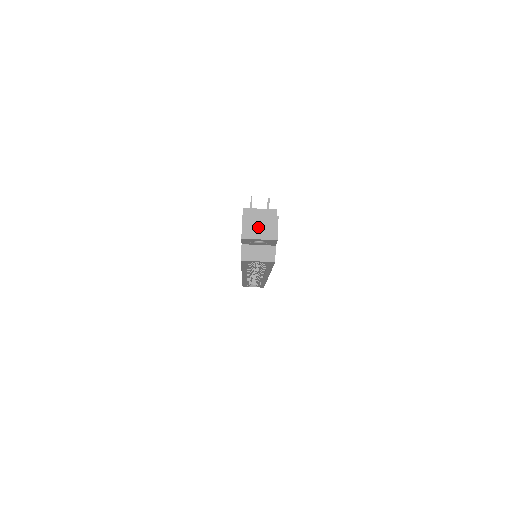
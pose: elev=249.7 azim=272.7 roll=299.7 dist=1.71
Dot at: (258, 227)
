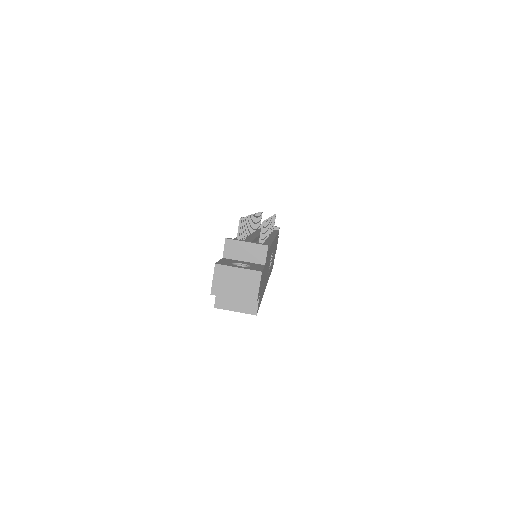
Dot at: (233, 282)
